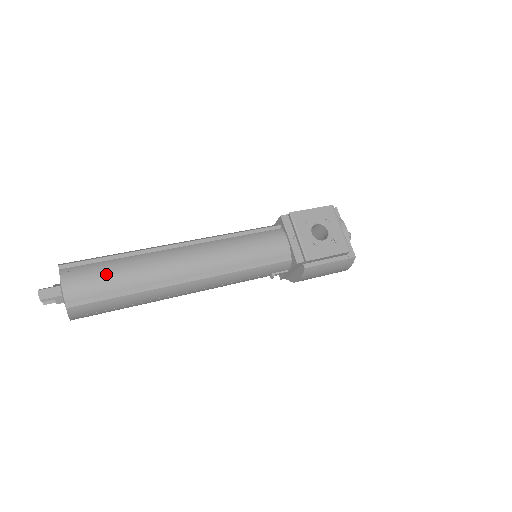
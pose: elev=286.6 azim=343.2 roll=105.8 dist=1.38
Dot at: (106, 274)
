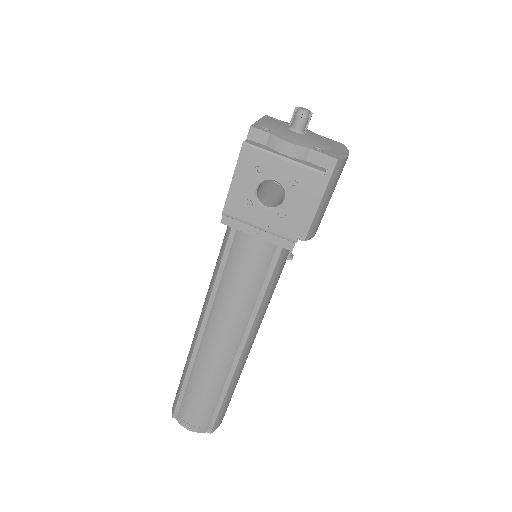
Dot at: (197, 404)
